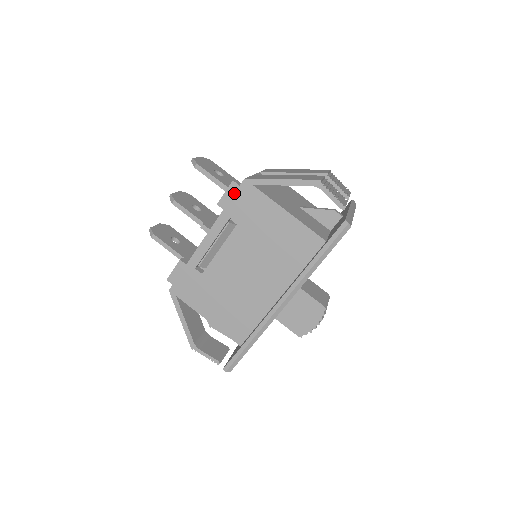
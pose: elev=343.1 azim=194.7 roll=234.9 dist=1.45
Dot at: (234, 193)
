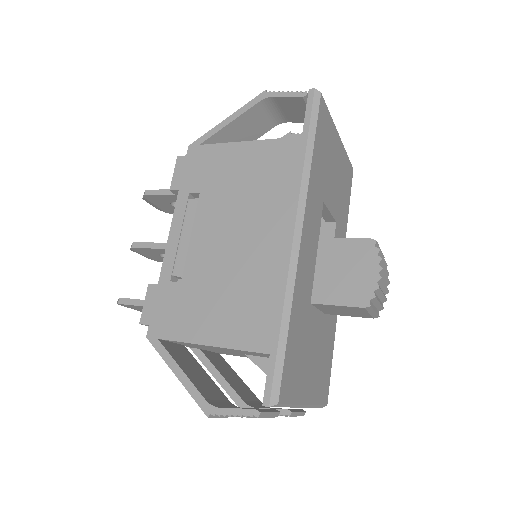
Dot at: (183, 166)
